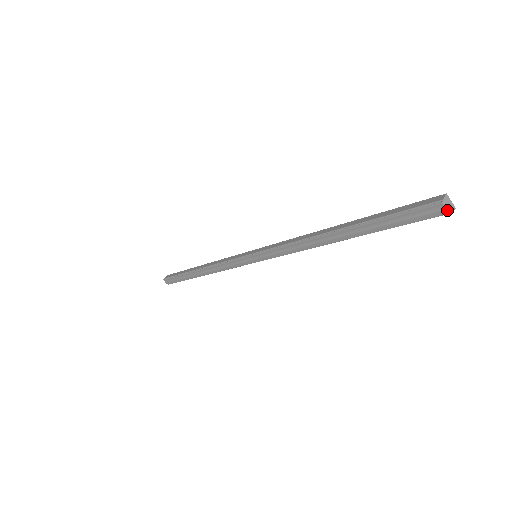
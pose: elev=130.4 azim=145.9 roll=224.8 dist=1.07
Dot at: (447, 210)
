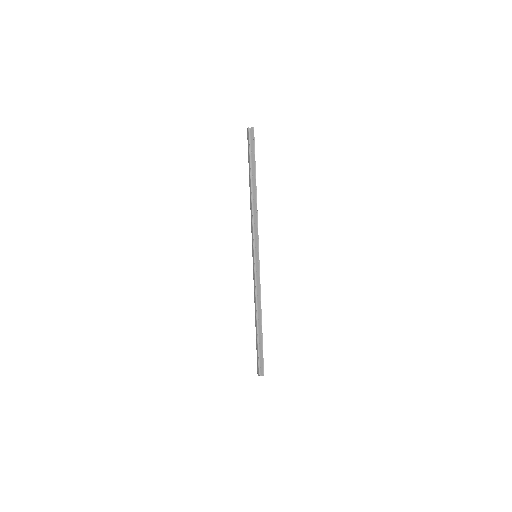
Dot at: (248, 128)
